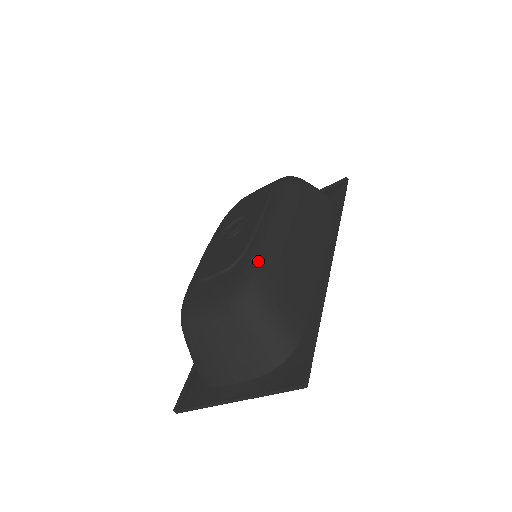
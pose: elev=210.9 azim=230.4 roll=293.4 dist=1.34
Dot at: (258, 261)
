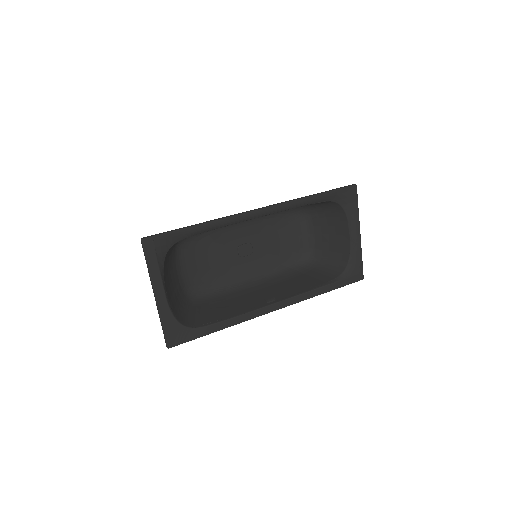
Dot at: occluded
